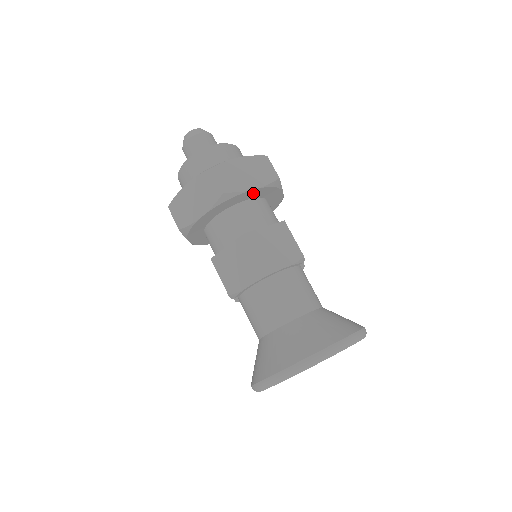
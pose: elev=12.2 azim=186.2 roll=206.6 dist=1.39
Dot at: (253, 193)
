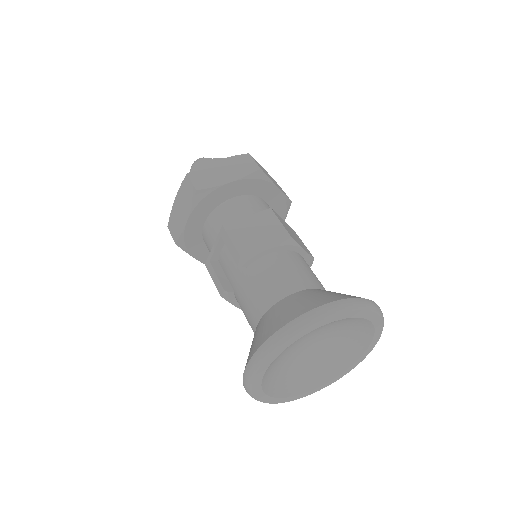
Dot at: (274, 195)
